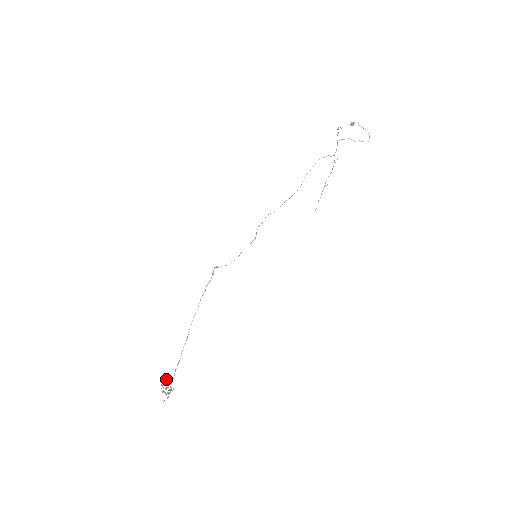
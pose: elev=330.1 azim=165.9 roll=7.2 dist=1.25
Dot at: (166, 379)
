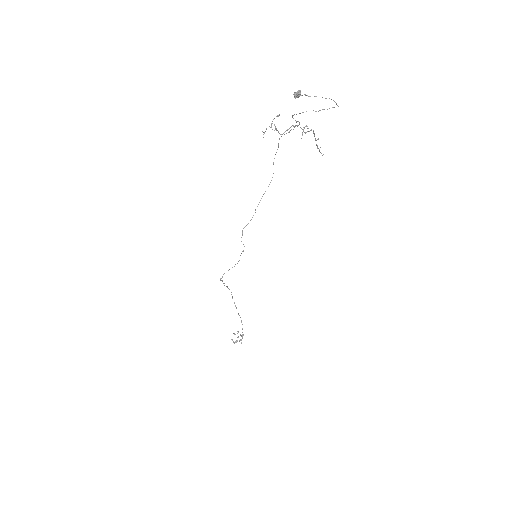
Dot at: (234, 334)
